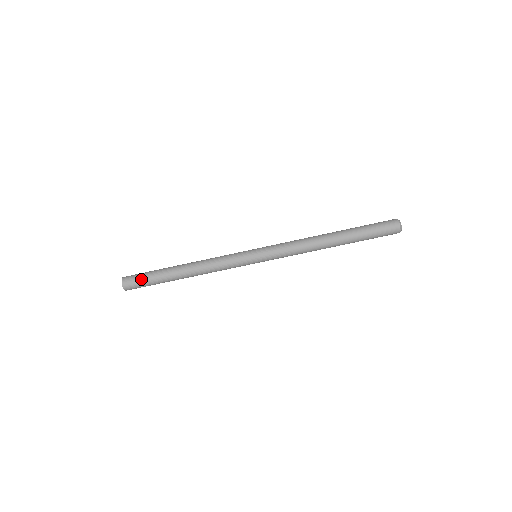
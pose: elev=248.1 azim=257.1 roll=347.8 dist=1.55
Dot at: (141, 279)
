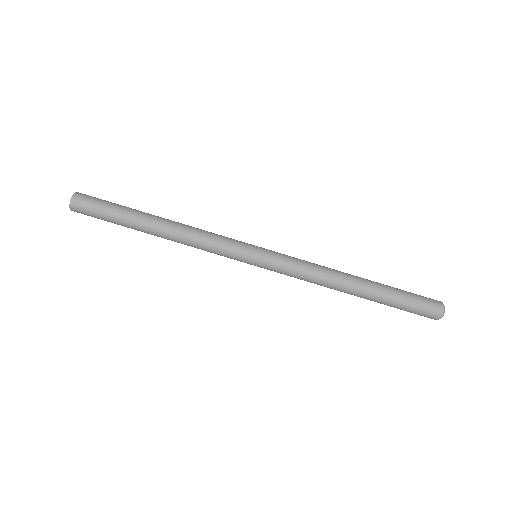
Dot at: (97, 213)
